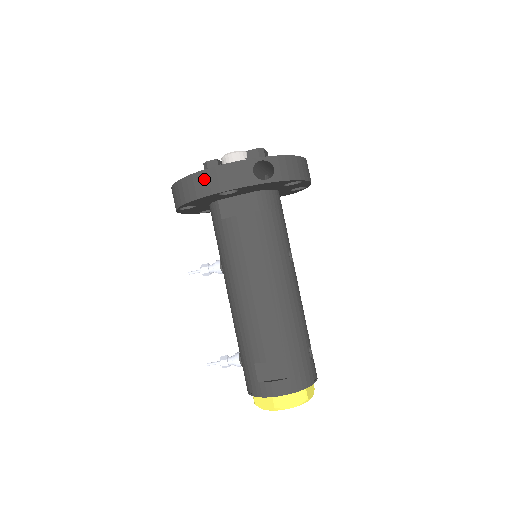
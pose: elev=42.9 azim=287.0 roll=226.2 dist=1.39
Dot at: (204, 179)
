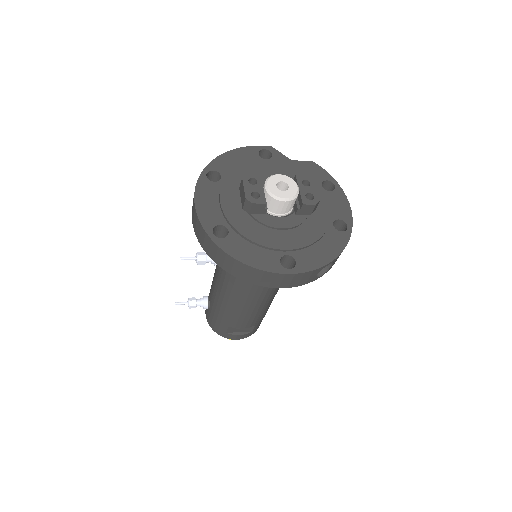
Dot at: (267, 277)
